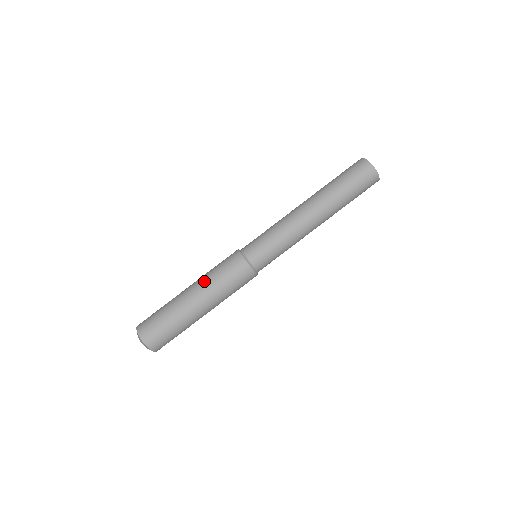
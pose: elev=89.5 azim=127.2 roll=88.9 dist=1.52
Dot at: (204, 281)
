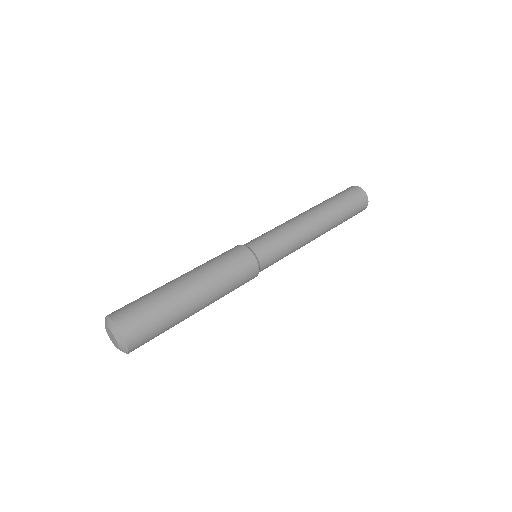
Dot at: (202, 267)
